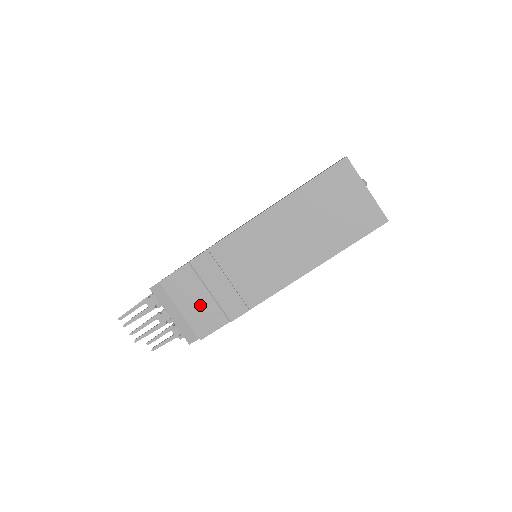
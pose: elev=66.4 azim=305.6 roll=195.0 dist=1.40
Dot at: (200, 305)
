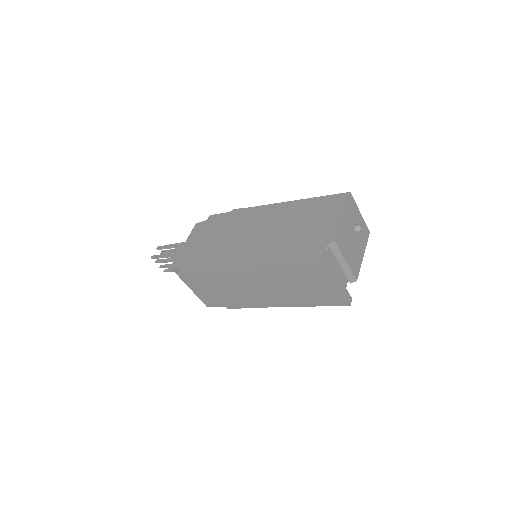
Dot at: (206, 293)
